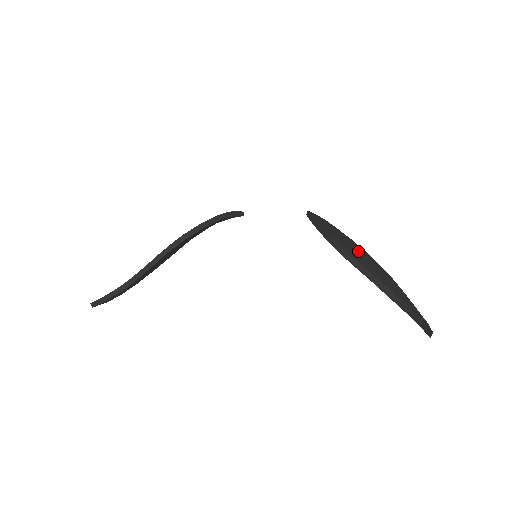
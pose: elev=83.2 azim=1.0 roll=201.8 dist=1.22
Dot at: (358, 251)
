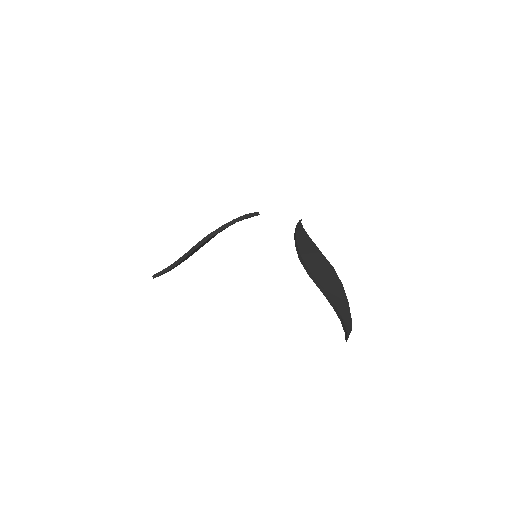
Dot at: (321, 265)
